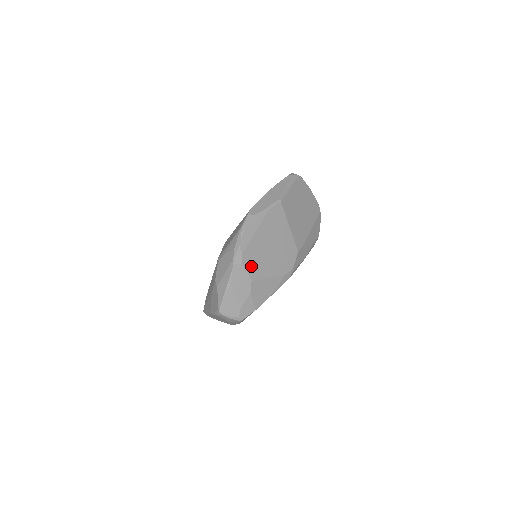
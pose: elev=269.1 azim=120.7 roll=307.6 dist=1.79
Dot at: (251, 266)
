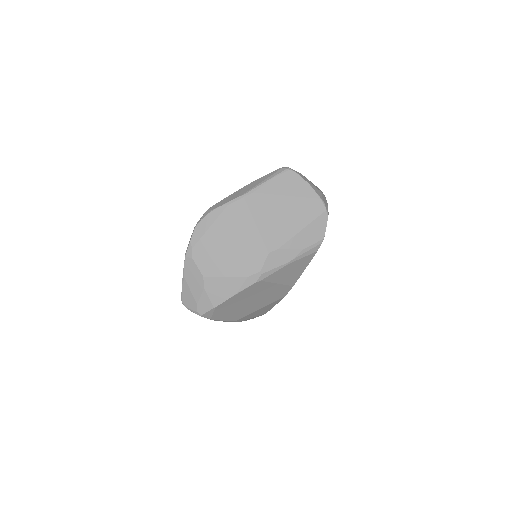
Dot at: (203, 262)
